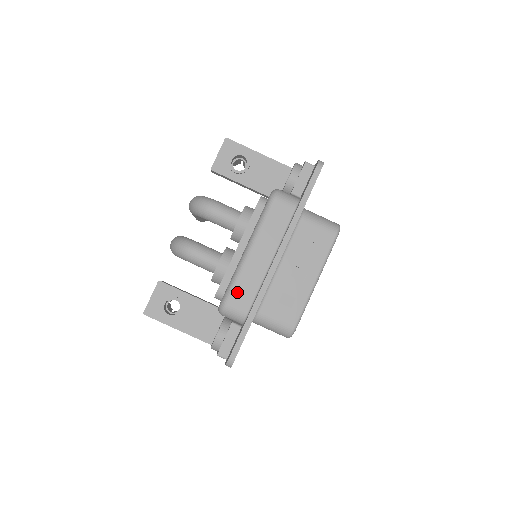
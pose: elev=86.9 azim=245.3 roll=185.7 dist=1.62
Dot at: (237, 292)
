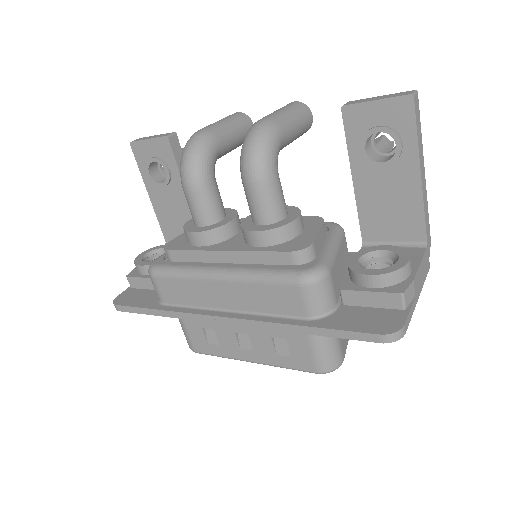
Dot at: (171, 283)
